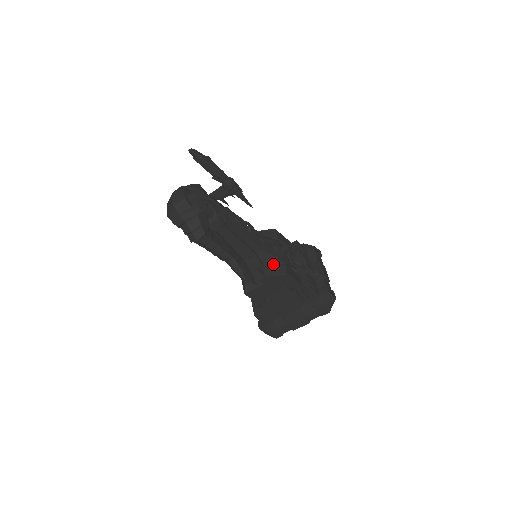
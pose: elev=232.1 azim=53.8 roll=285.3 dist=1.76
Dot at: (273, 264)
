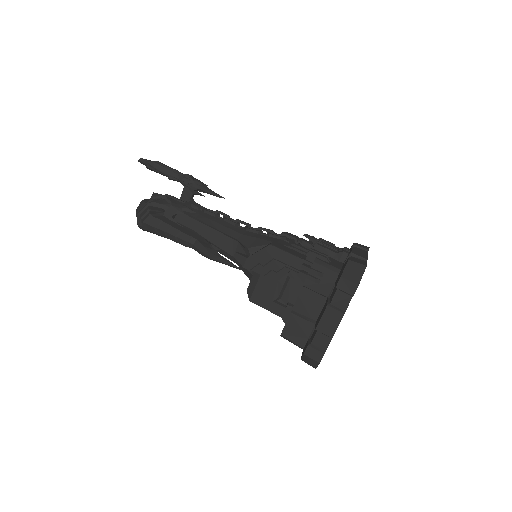
Dot at: (260, 246)
